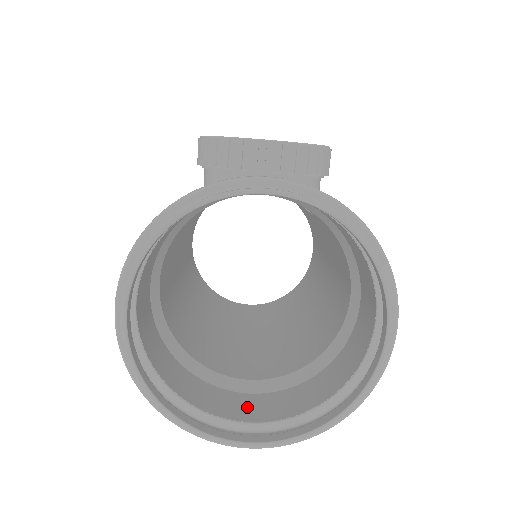
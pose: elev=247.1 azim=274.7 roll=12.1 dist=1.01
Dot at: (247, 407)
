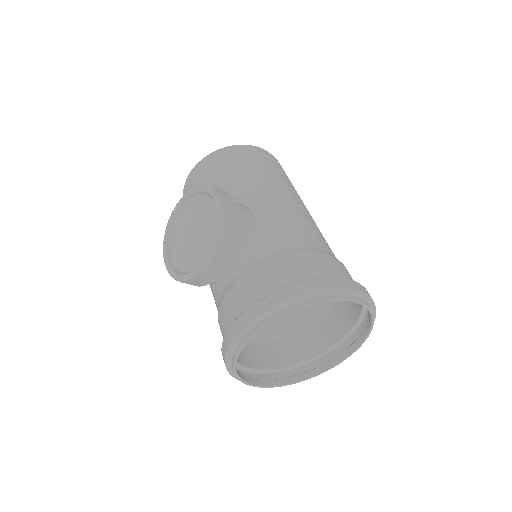
Dot at: (333, 328)
